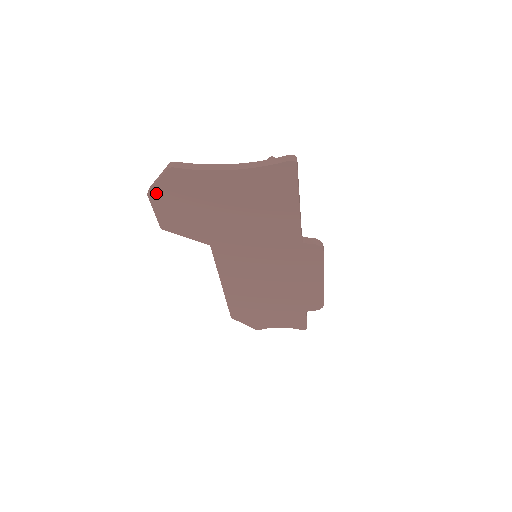
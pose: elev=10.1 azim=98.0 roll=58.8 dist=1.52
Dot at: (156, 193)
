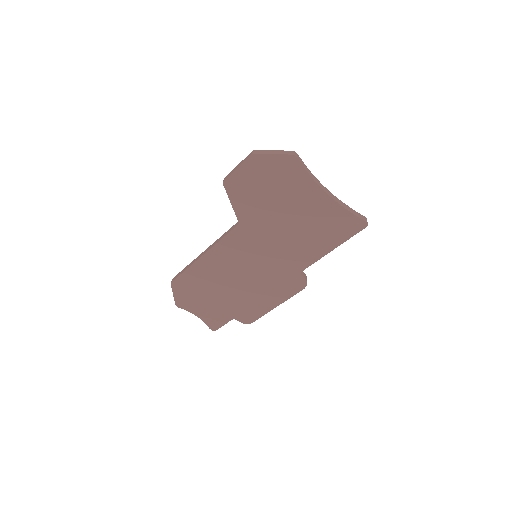
Dot at: (259, 159)
